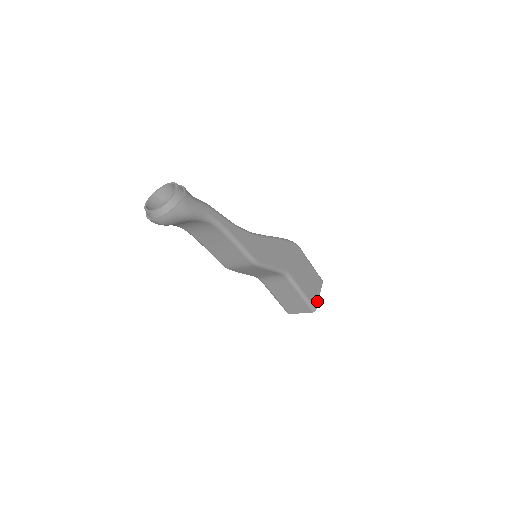
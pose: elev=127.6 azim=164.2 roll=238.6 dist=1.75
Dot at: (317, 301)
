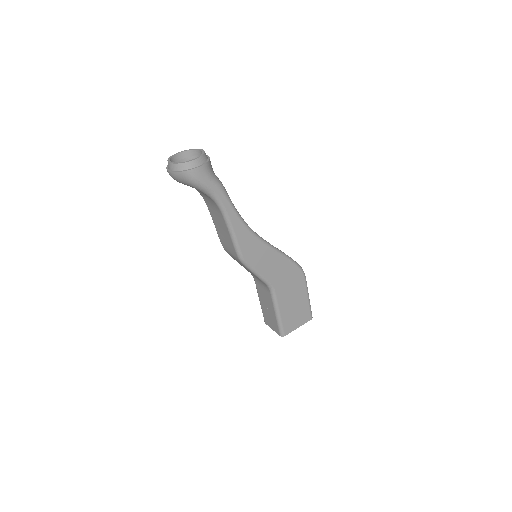
Dot at: (291, 330)
